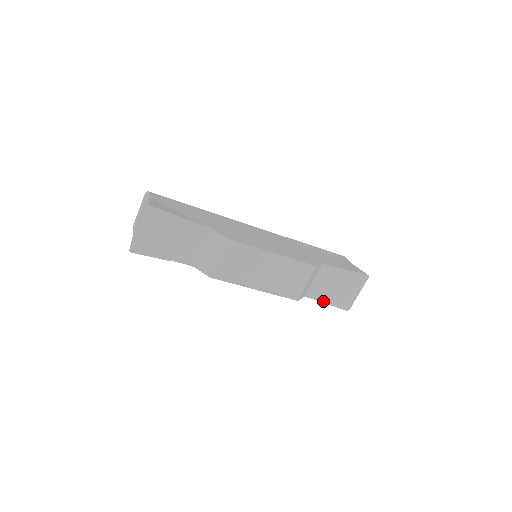
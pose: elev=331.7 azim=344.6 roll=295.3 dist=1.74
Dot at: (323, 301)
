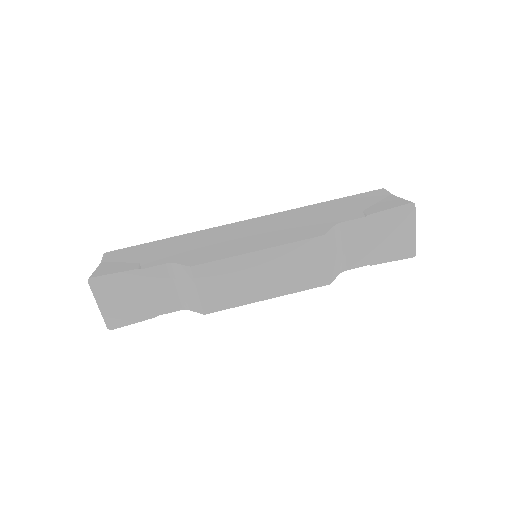
Dot at: (371, 263)
